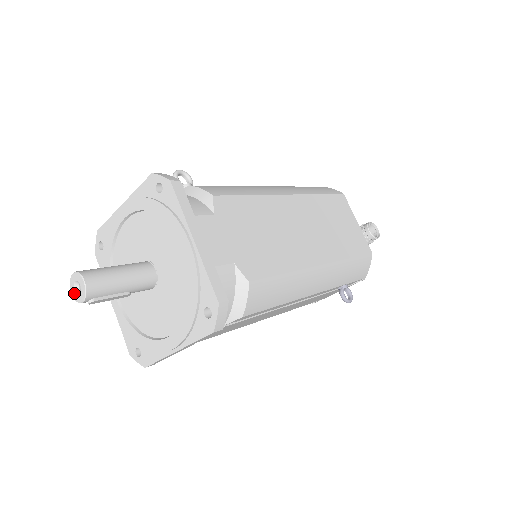
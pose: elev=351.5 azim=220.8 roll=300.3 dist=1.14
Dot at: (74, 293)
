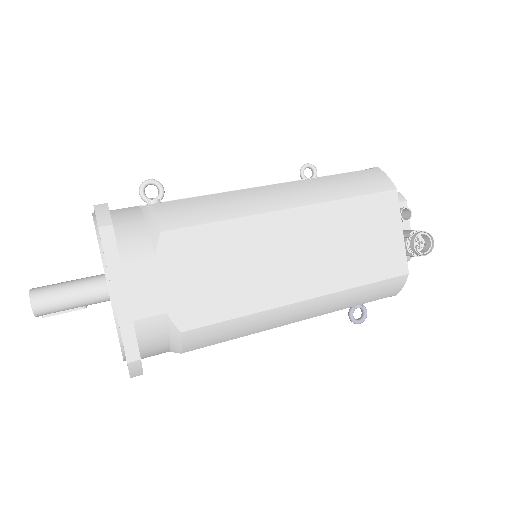
Dot at: occluded
